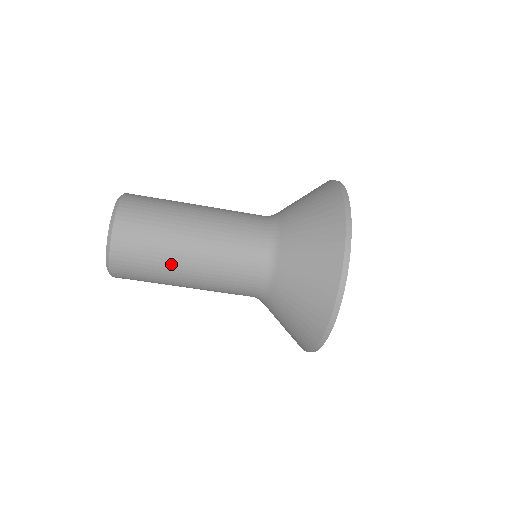
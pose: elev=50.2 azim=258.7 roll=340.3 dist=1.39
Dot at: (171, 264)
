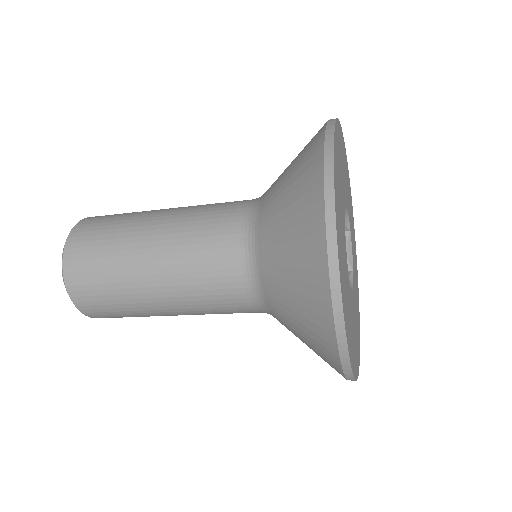
Dot at: (146, 310)
